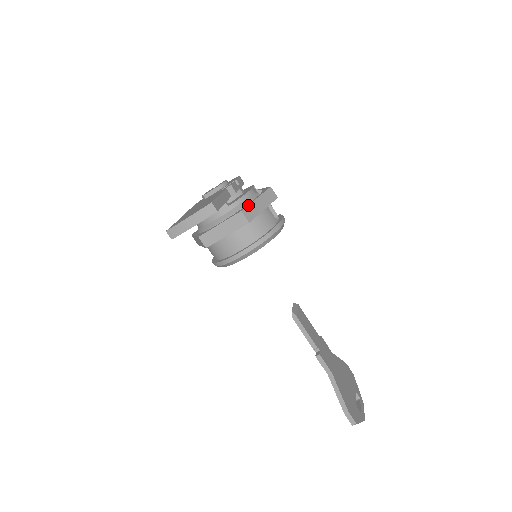
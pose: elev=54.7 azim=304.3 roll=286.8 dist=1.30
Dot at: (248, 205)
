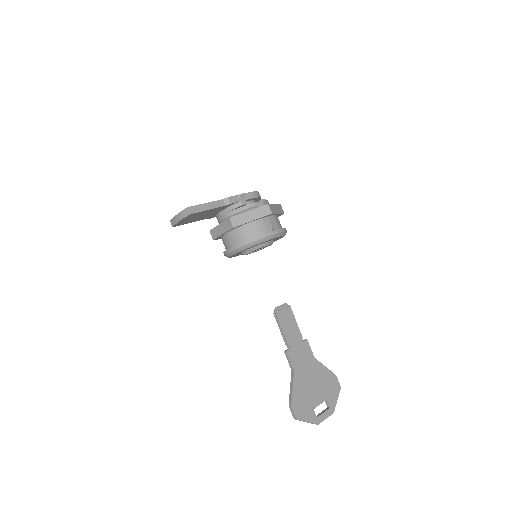
Dot at: (238, 215)
